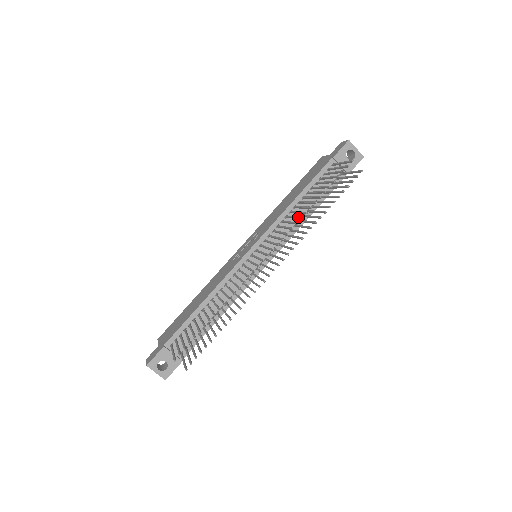
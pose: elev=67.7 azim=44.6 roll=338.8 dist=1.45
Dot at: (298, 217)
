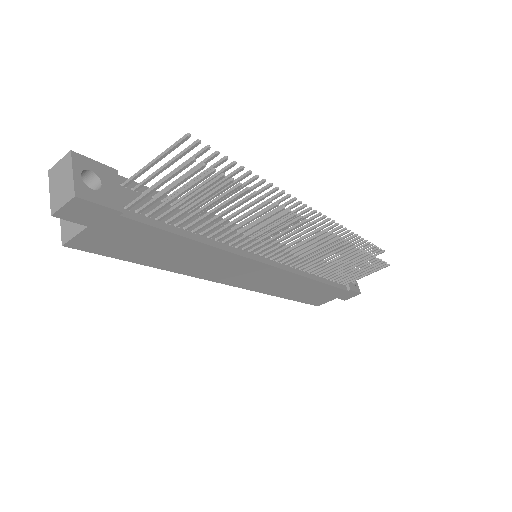
Dot at: (340, 234)
